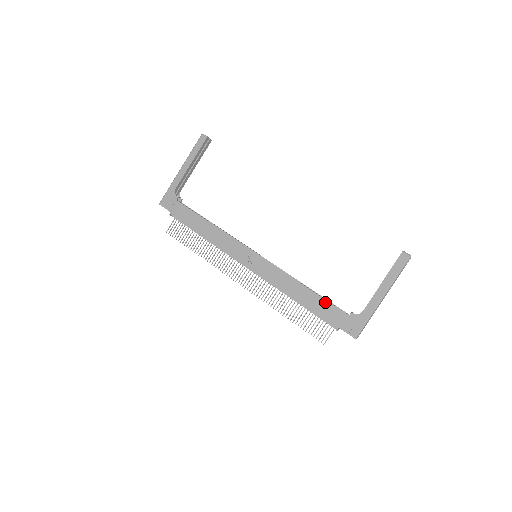
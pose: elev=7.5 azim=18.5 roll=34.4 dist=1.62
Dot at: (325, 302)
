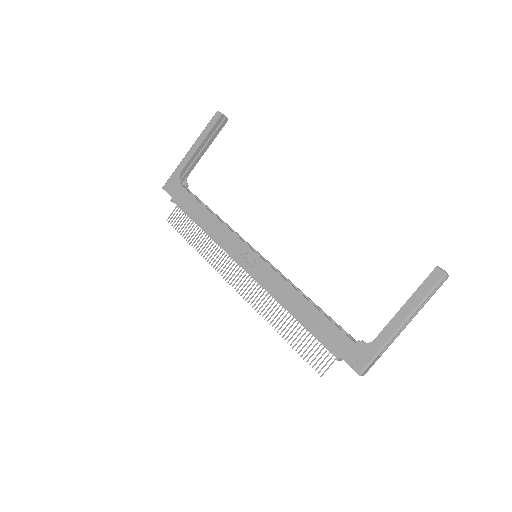
Dot at: (327, 322)
